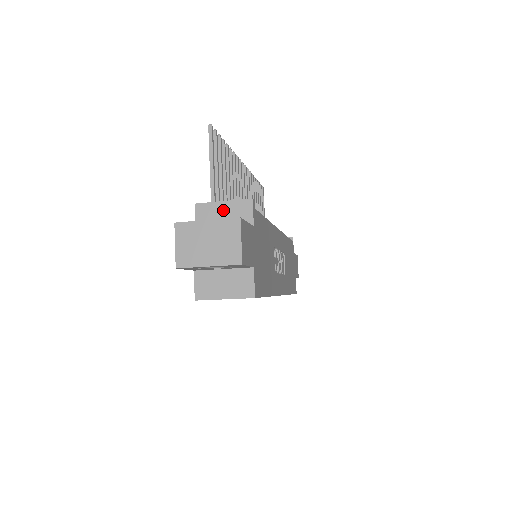
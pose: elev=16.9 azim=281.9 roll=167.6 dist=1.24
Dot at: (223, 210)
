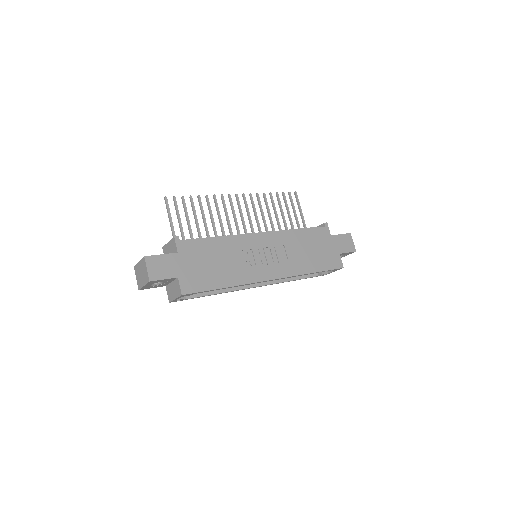
Dot at: (169, 247)
